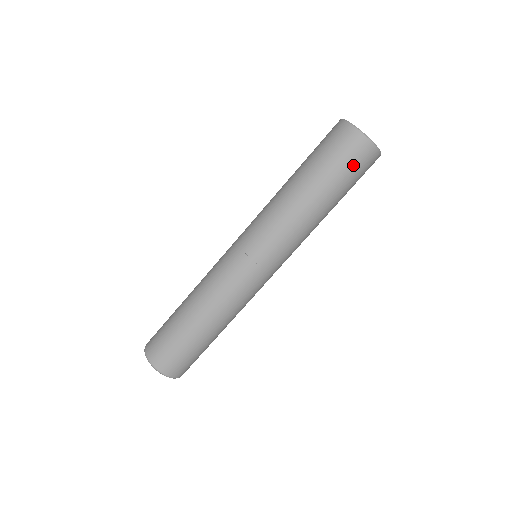
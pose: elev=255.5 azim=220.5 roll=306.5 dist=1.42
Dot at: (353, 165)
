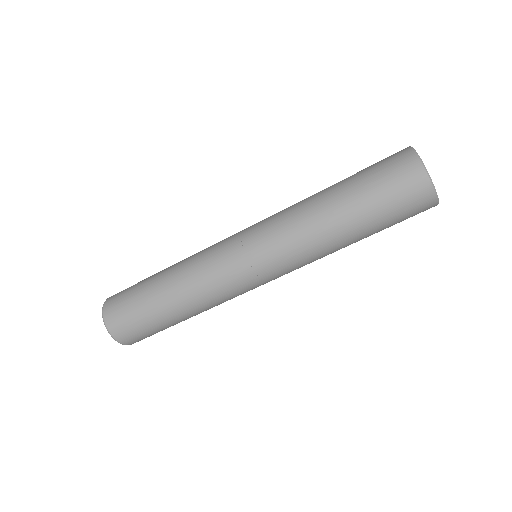
Dot at: (406, 218)
